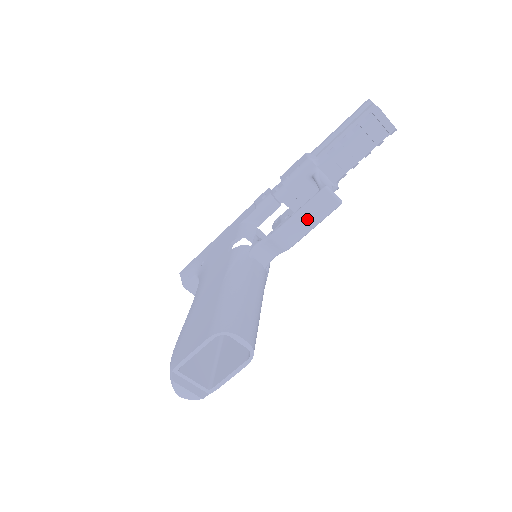
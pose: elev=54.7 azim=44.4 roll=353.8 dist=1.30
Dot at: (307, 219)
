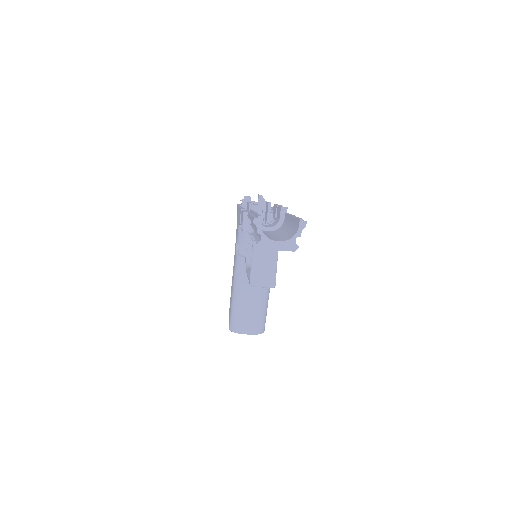
Dot at: occluded
